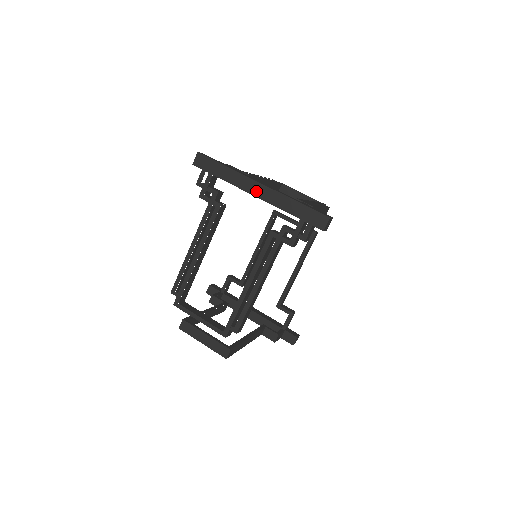
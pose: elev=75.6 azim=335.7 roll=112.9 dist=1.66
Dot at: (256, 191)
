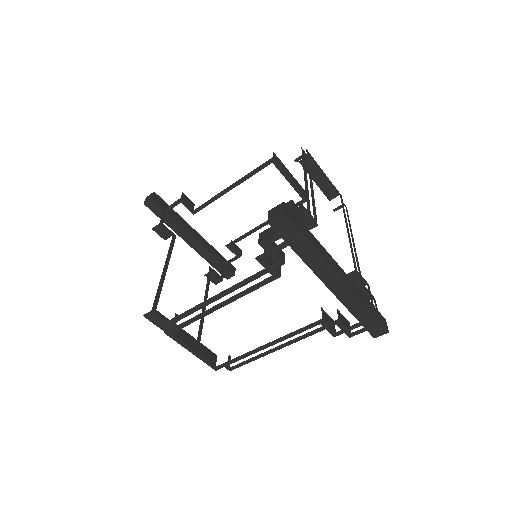
Dot at: (332, 284)
